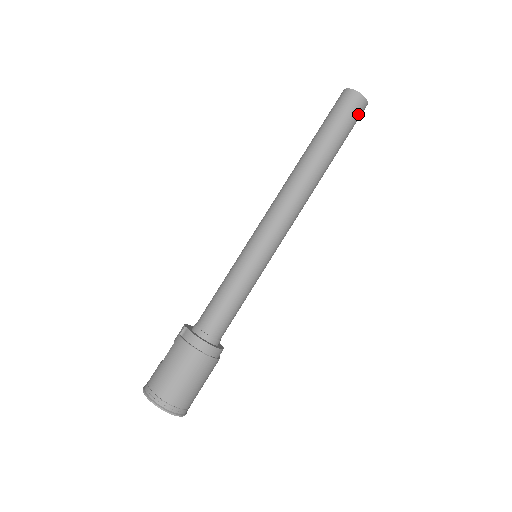
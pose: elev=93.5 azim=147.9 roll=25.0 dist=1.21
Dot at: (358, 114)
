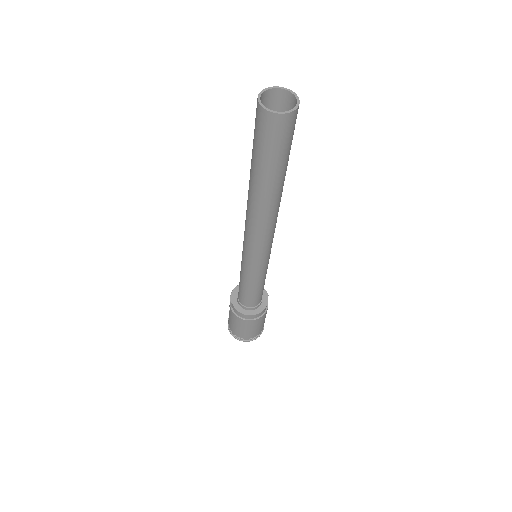
Dot at: (289, 130)
